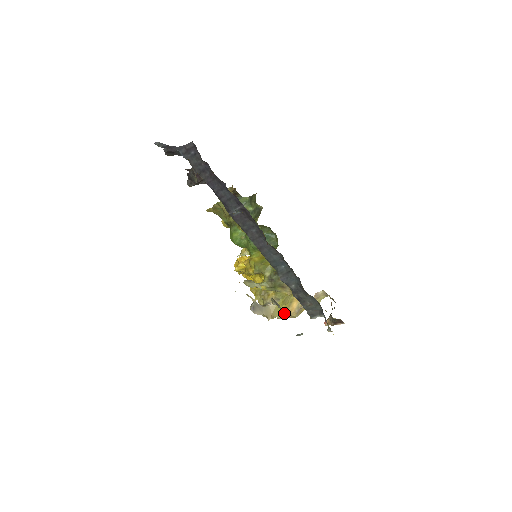
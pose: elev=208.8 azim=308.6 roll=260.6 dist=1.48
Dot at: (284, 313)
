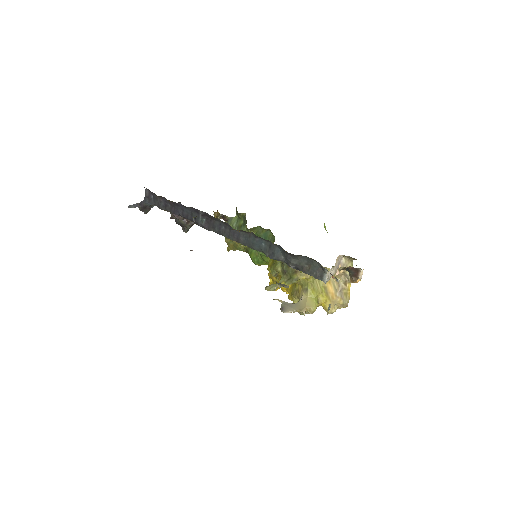
Dot at: occluded
